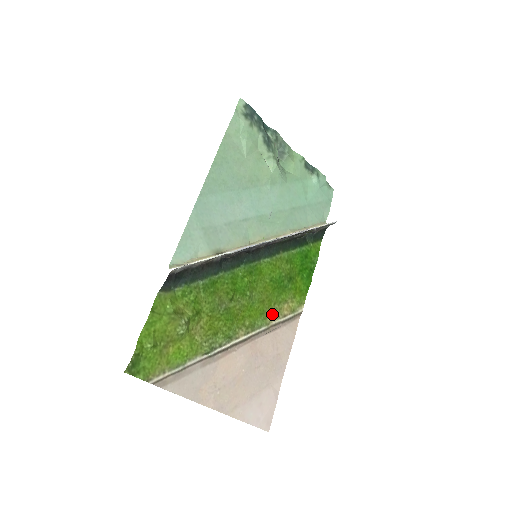
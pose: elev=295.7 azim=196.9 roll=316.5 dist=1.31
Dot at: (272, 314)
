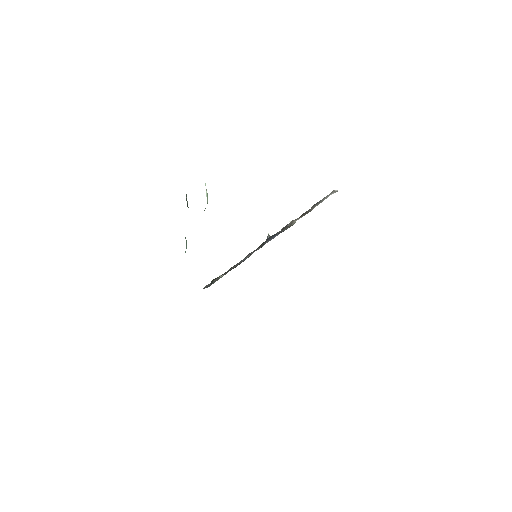
Dot at: occluded
